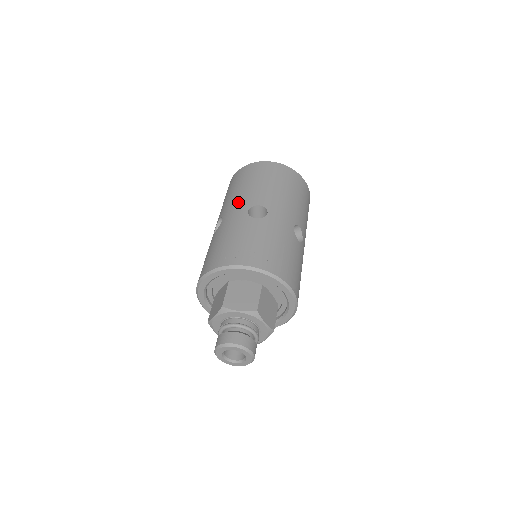
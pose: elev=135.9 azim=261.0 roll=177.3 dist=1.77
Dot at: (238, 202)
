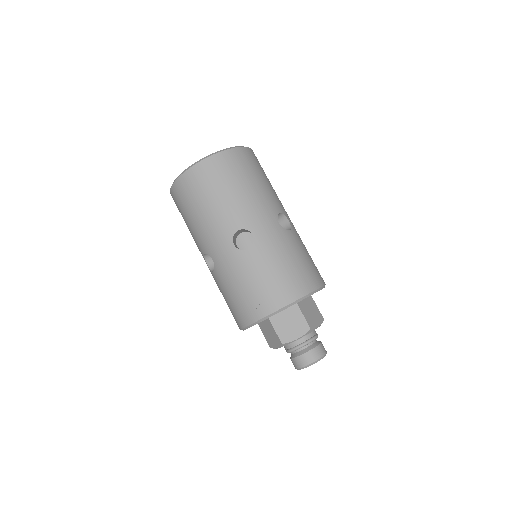
Dot at: (214, 236)
